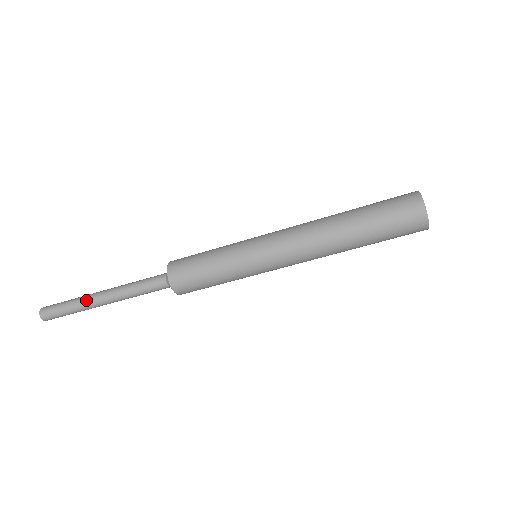
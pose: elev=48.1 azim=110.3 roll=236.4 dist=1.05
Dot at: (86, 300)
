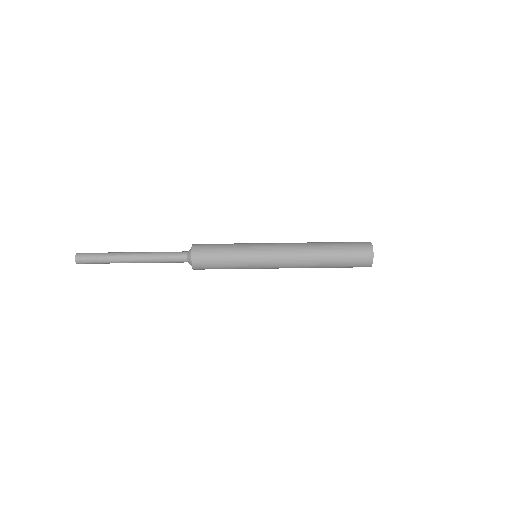
Dot at: (119, 254)
